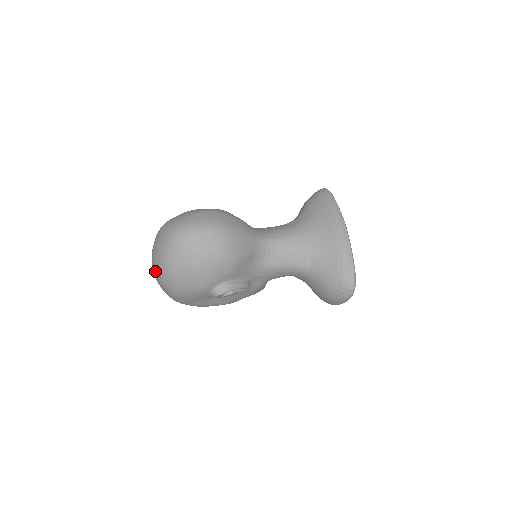
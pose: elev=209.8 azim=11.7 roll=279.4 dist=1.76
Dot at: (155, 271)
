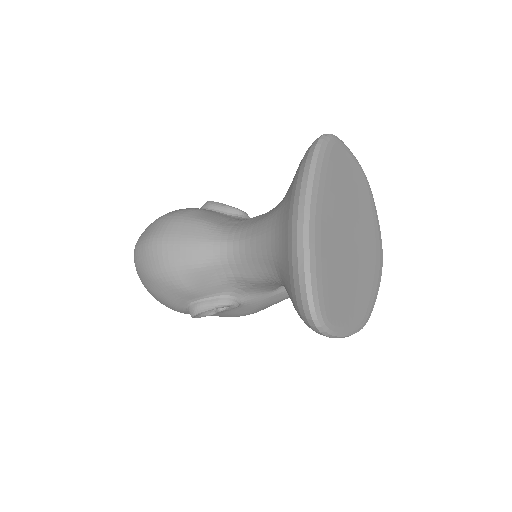
Dot at: occluded
